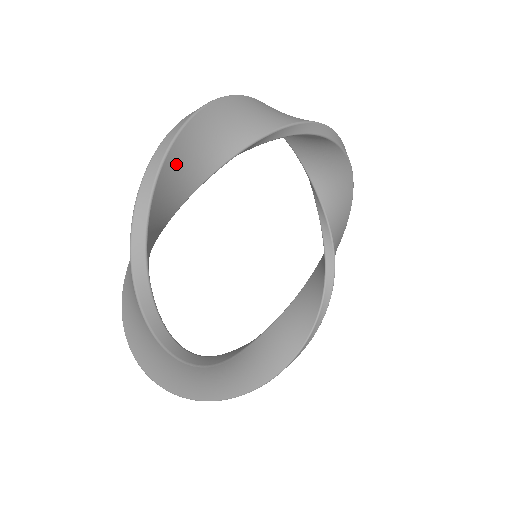
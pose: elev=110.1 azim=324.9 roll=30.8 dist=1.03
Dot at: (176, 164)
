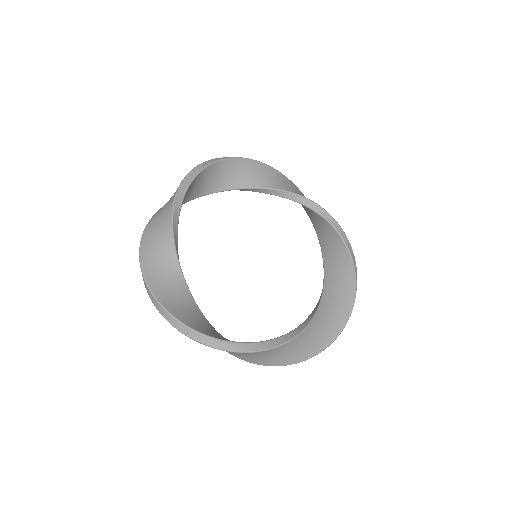
Dot at: (163, 292)
